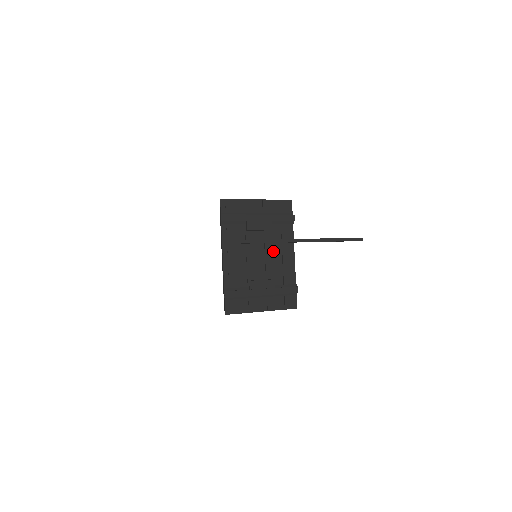
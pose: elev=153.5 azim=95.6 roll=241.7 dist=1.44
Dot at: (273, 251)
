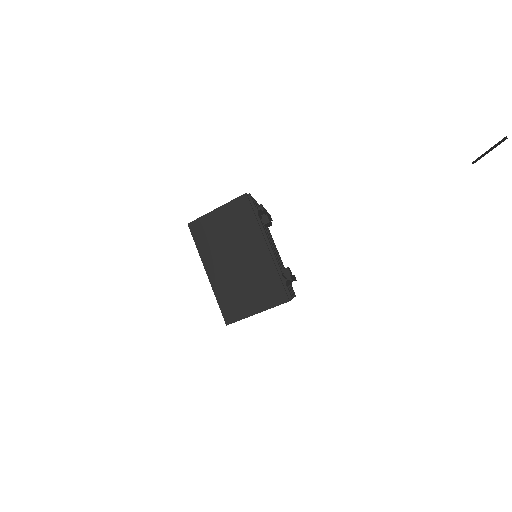
Dot at: occluded
